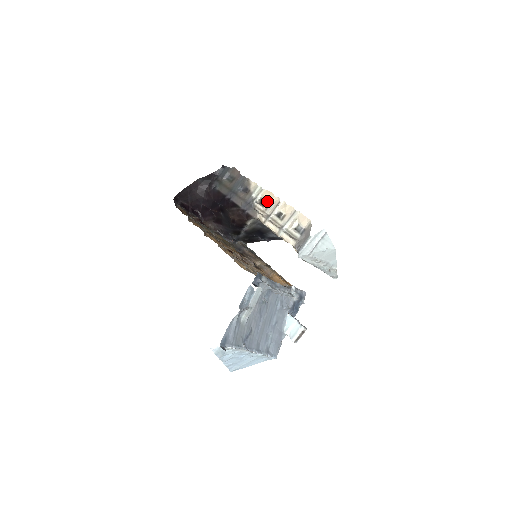
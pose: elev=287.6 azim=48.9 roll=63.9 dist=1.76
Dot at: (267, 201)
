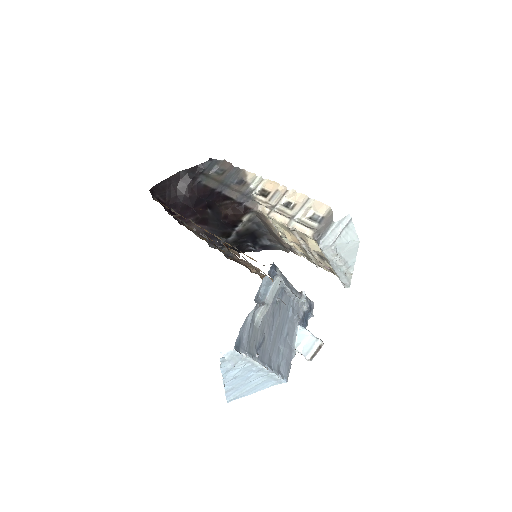
Dot at: (270, 191)
